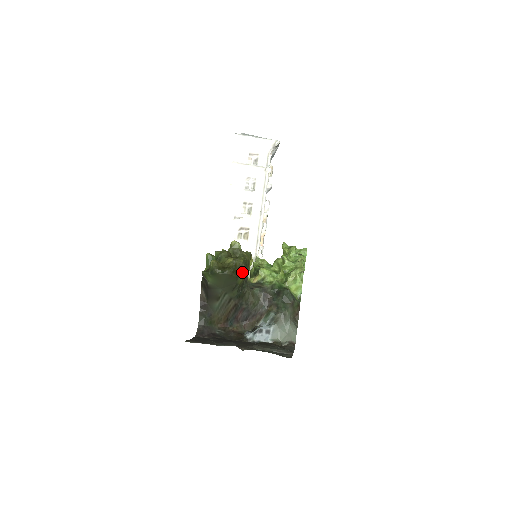
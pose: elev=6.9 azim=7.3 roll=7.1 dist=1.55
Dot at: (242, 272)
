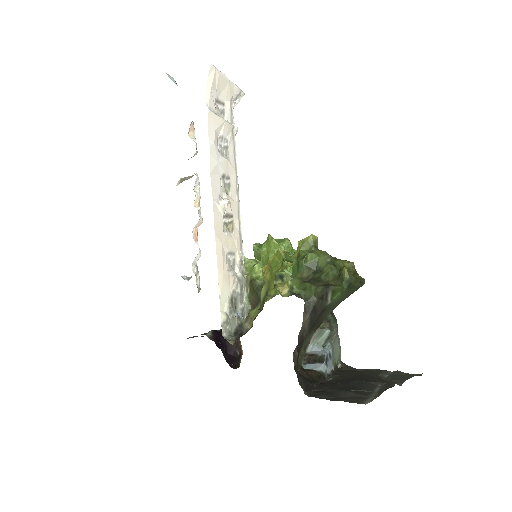
Dot at: occluded
